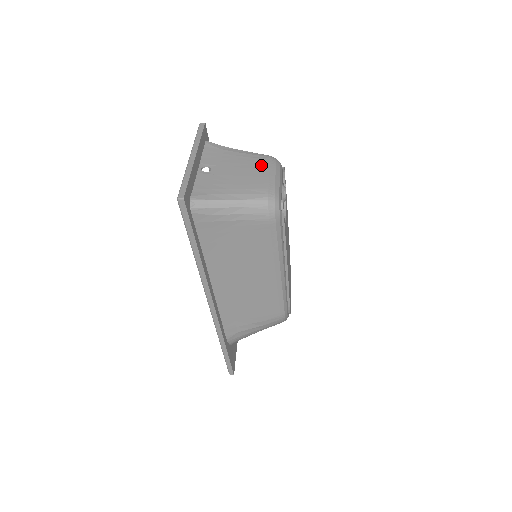
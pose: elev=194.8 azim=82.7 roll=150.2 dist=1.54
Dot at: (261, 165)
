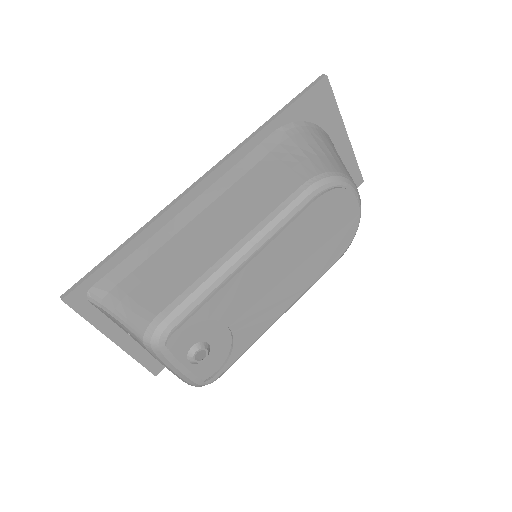
Dot at: occluded
